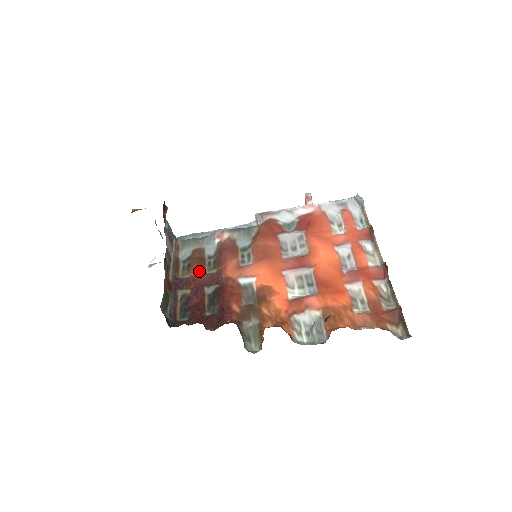
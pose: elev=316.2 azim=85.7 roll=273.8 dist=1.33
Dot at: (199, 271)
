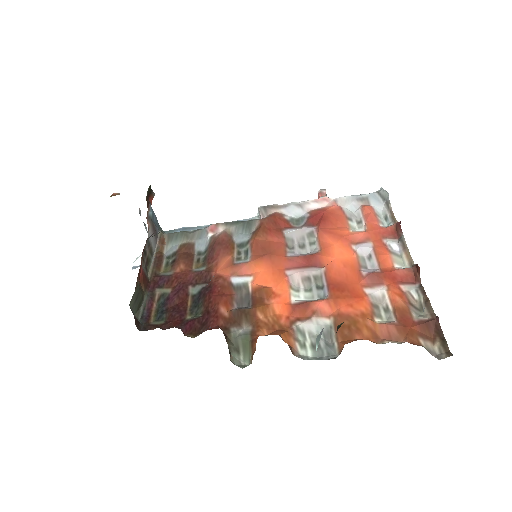
Dot at: (185, 268)
